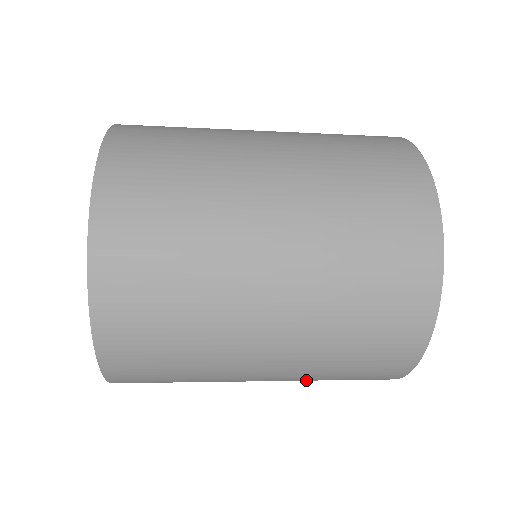
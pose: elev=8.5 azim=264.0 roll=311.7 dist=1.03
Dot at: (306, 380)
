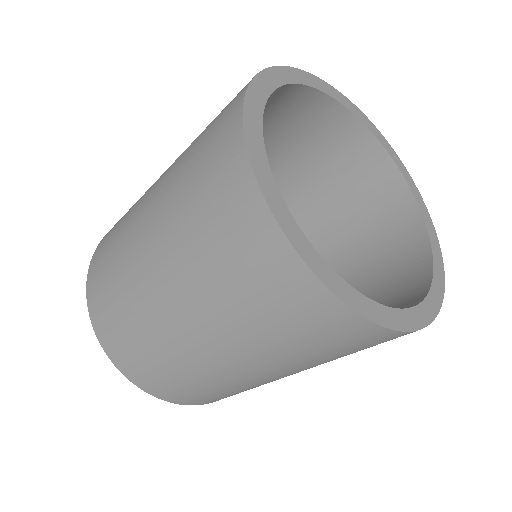
Dot at: (196, 272)
